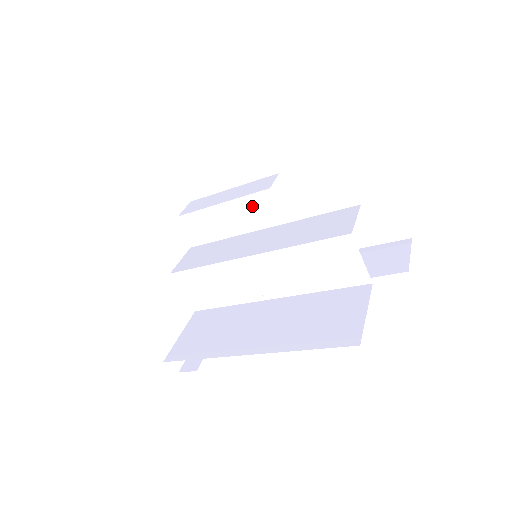
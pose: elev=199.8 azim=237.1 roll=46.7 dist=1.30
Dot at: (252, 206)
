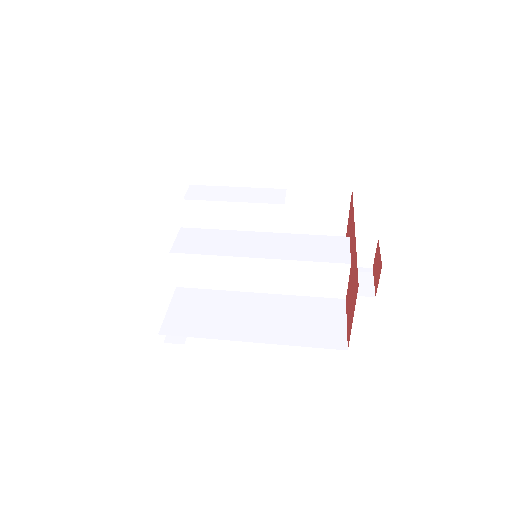
Dot at: (245, 204)
